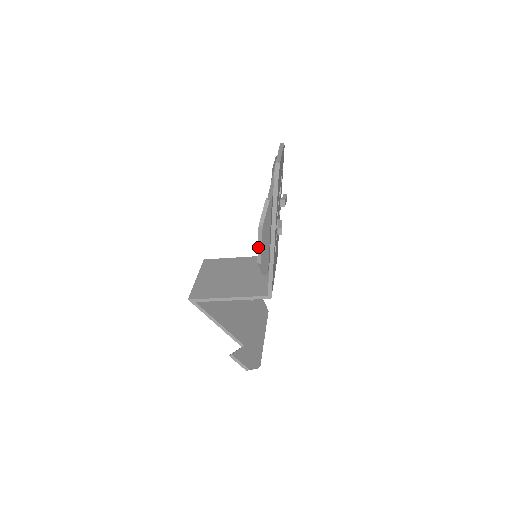
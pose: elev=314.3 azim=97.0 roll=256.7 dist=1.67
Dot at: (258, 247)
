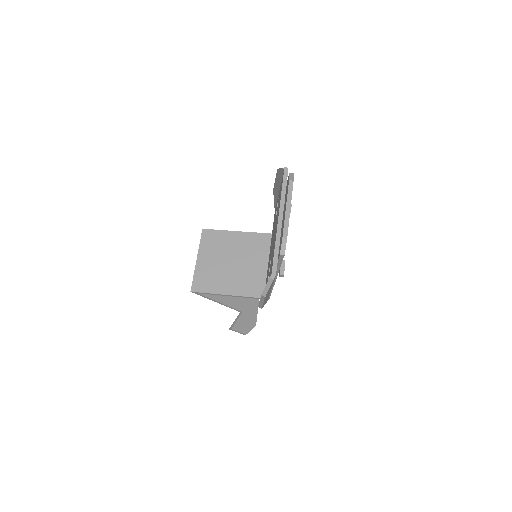
Dot at: (259, 302)
